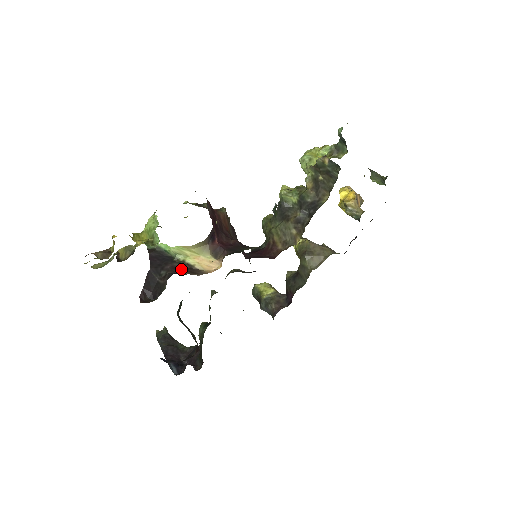
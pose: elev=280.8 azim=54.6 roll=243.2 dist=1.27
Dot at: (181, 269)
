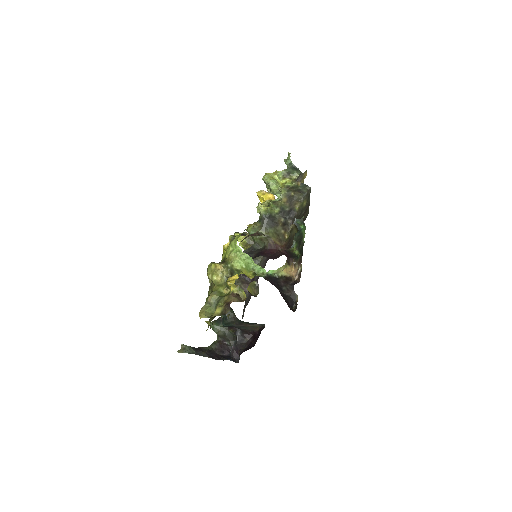
Dot at: (287, 281)
